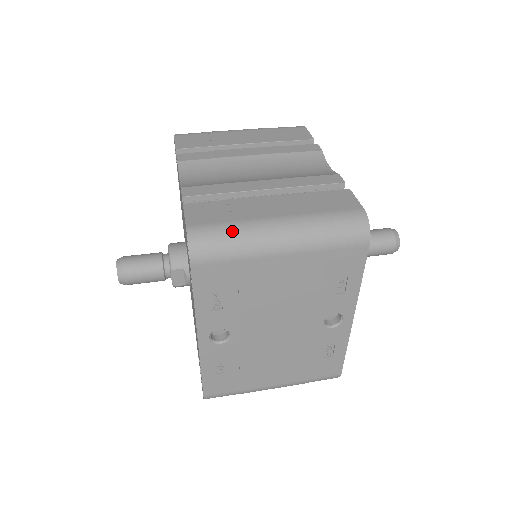
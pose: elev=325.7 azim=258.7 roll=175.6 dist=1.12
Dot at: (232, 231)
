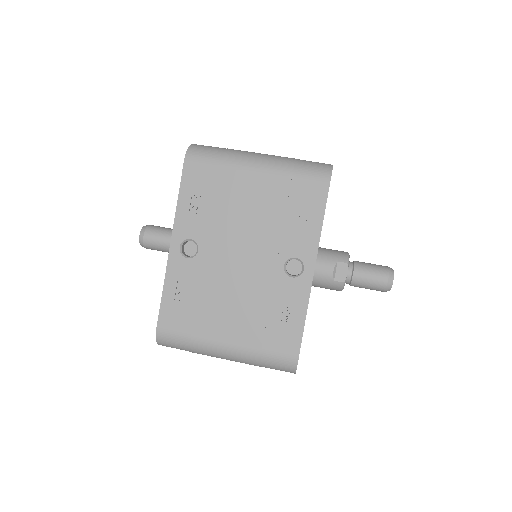
Dot at: (223, 149)
